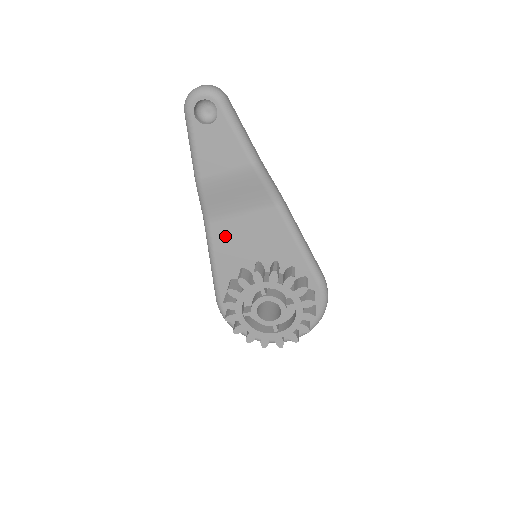
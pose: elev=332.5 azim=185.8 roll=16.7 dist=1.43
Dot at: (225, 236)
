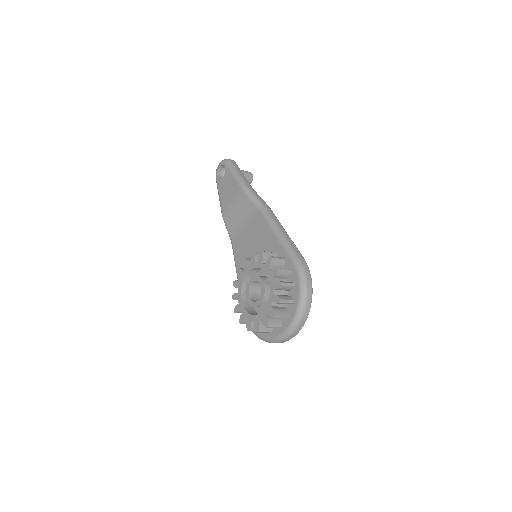
Dot at: (240, 249)
